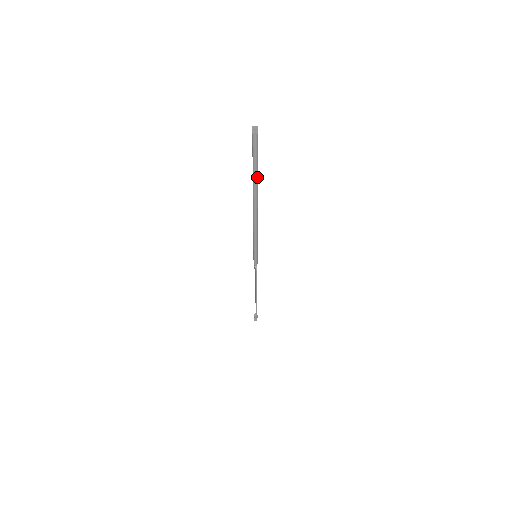
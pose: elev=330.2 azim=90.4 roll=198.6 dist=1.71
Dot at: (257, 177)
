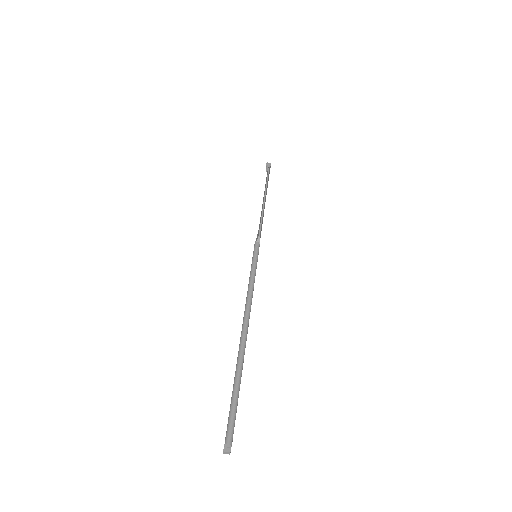
Dot at: (240, 377)
